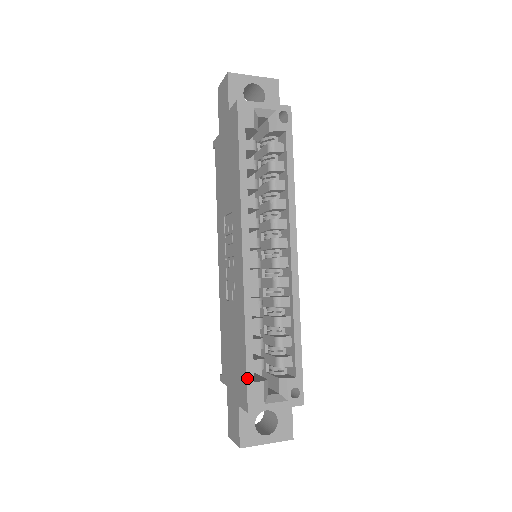
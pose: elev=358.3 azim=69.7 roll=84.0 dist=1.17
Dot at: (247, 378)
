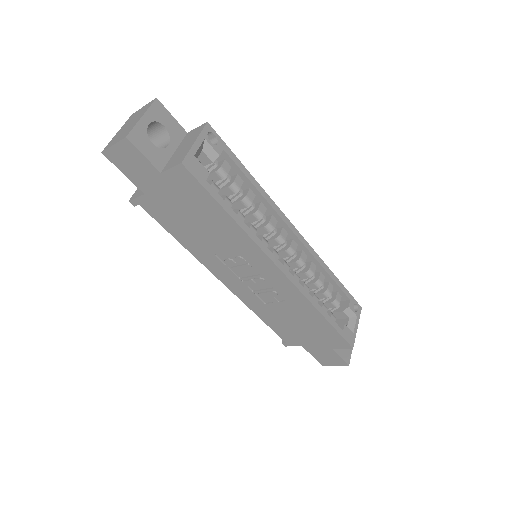
Dot at: (340, 334)
